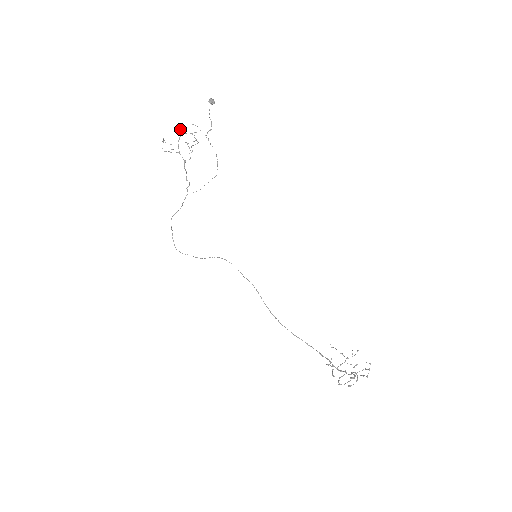
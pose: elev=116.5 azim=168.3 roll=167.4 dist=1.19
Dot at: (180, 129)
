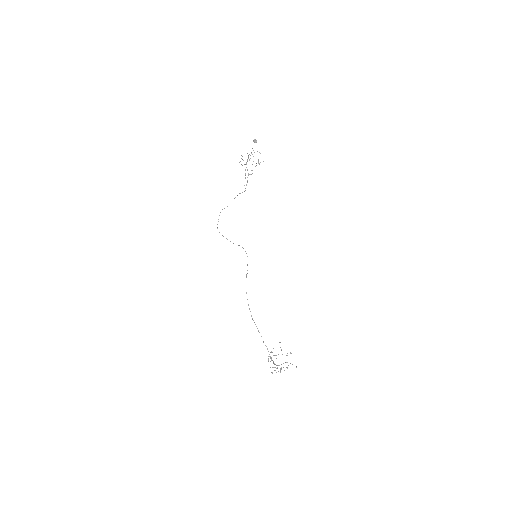
Dot at: (251, 152)
